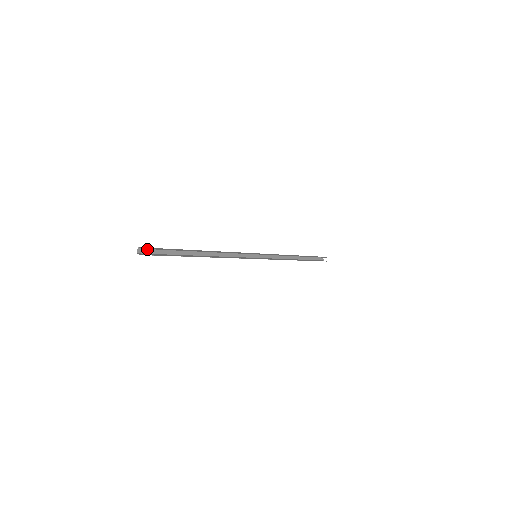
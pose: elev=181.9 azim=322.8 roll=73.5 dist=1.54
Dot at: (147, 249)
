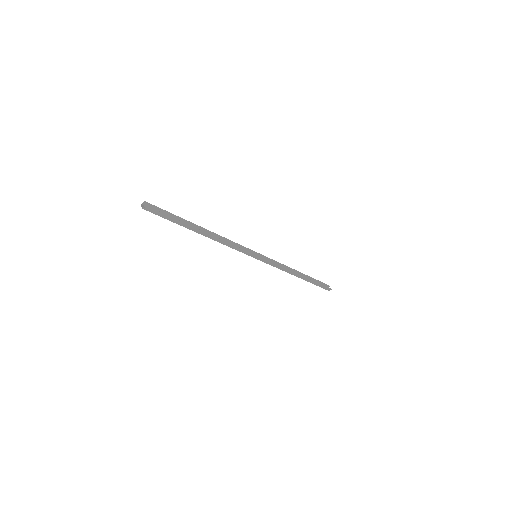
Dot at: (150, 209)
